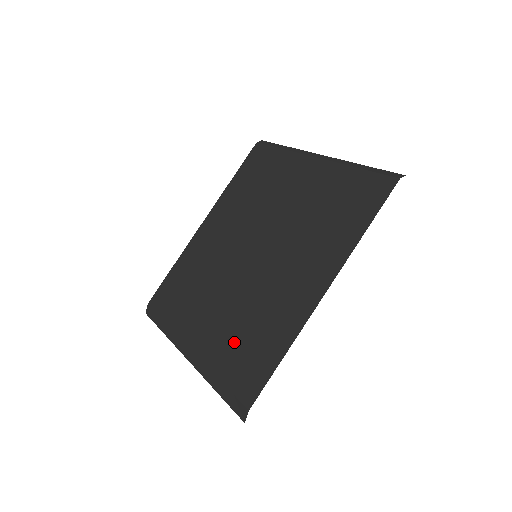
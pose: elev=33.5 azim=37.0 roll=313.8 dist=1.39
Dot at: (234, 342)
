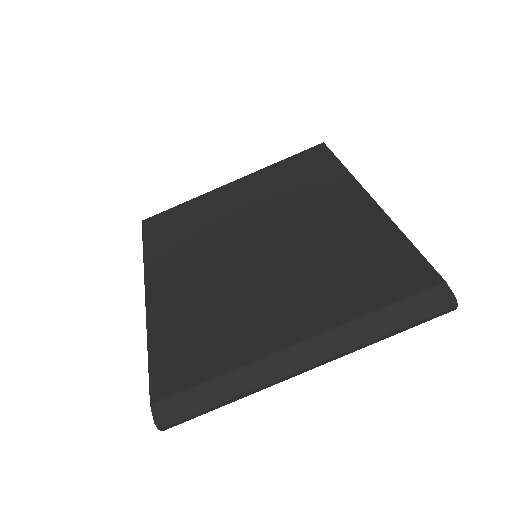
Dot at: (344, 282)
